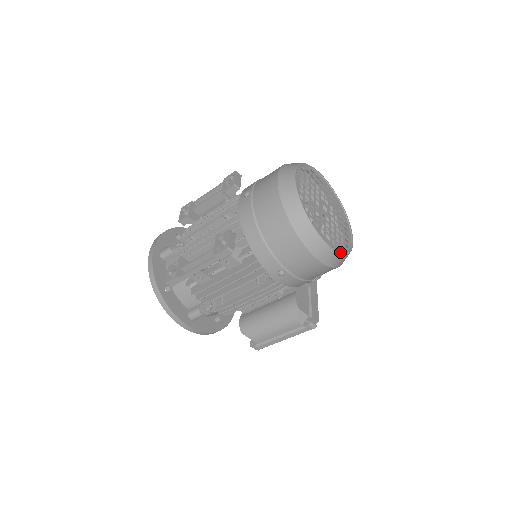
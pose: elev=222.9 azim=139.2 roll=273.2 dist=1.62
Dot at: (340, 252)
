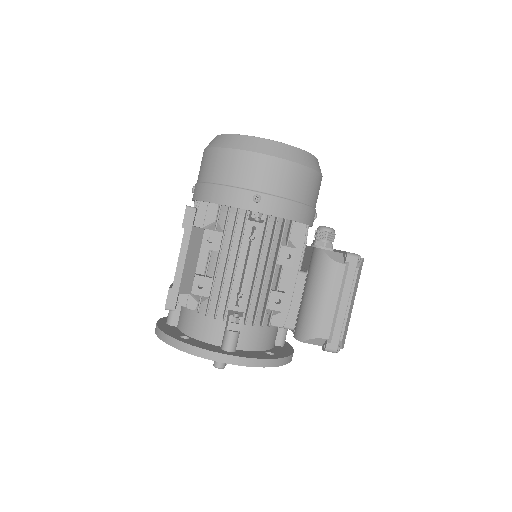
Dot at: (294, 147)
